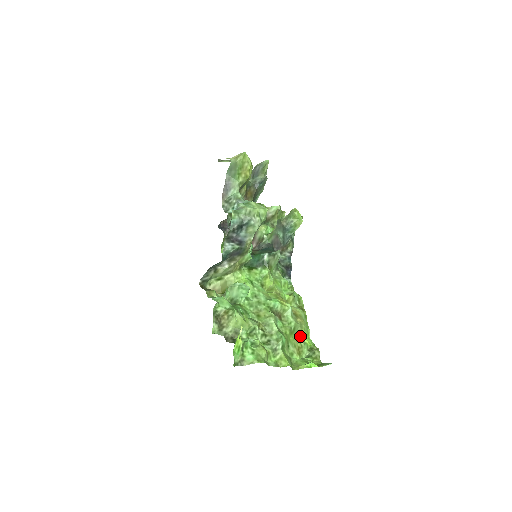
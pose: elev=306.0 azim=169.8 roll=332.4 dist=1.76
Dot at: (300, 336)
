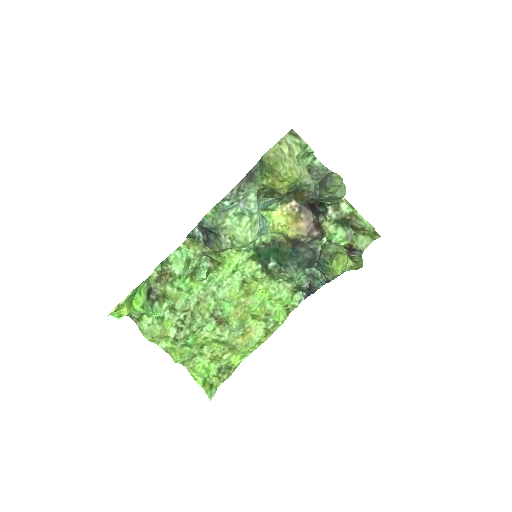
Dot at: (231, 350)
